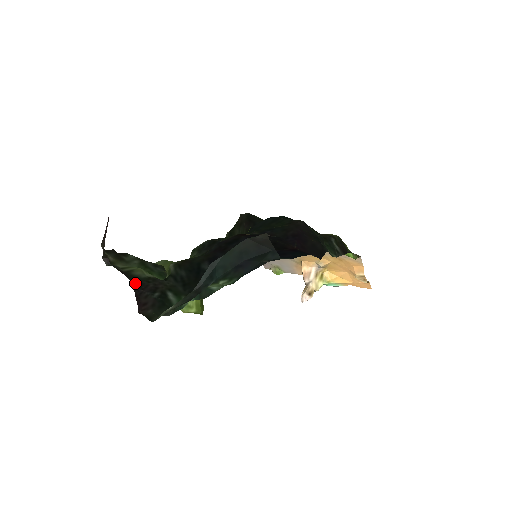
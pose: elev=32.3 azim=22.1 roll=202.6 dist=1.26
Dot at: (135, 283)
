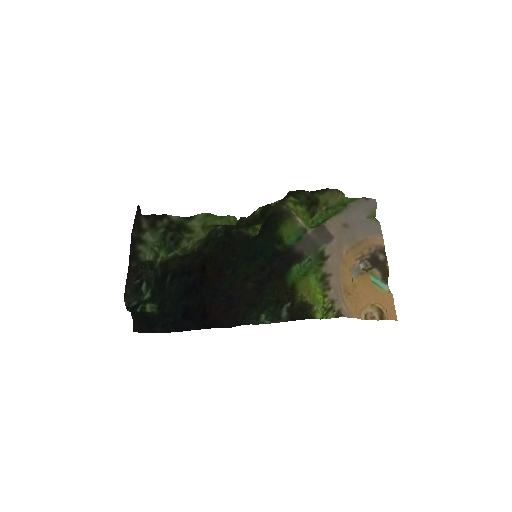
Dot at: (134, 266)
